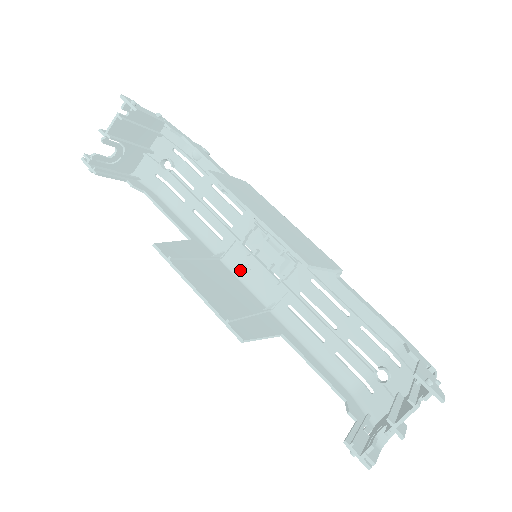
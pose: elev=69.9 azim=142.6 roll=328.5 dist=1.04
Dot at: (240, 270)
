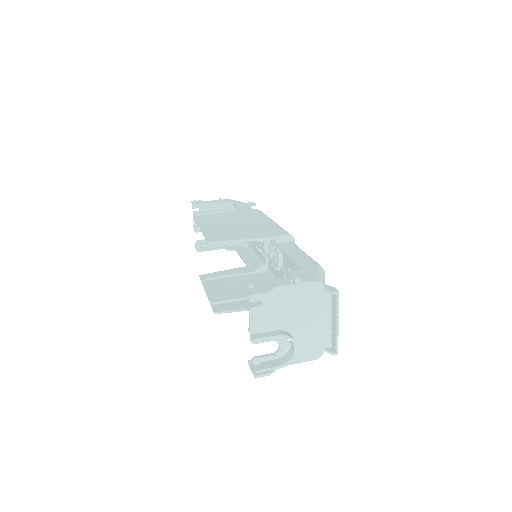
Dot at: (273, 273)
